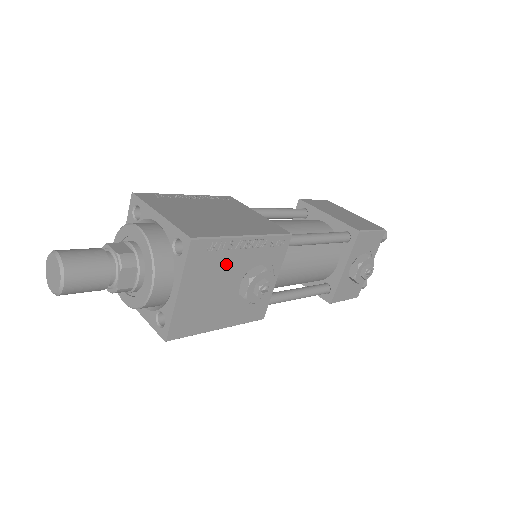
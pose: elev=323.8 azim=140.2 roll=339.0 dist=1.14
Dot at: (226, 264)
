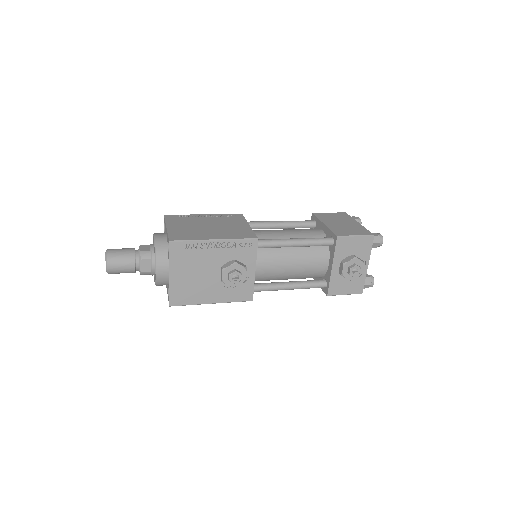
Dot at: (203, 258)
